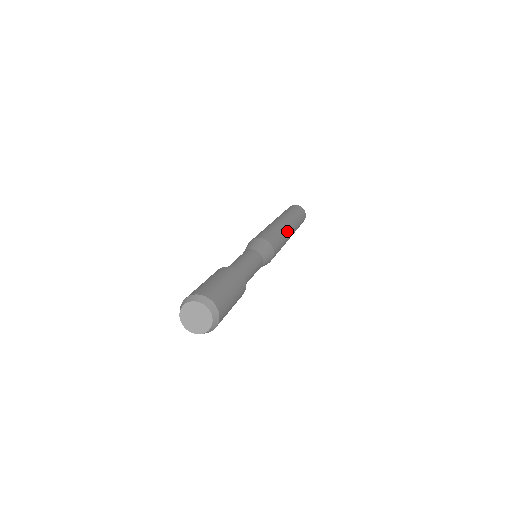
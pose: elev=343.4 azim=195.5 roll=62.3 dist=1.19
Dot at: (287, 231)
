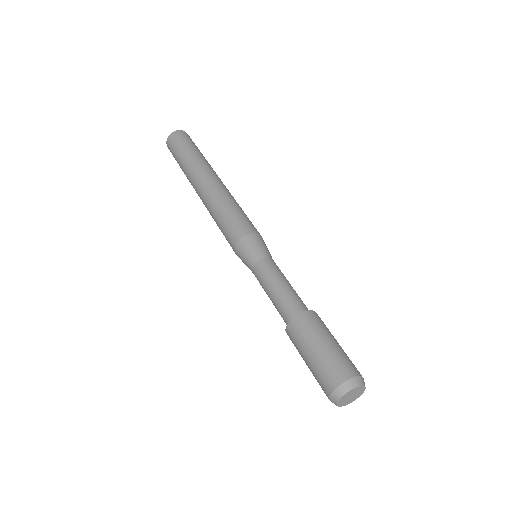
Dot at: (222, 189)
